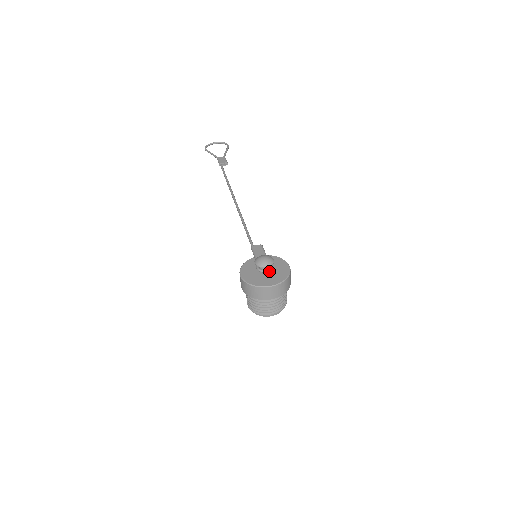
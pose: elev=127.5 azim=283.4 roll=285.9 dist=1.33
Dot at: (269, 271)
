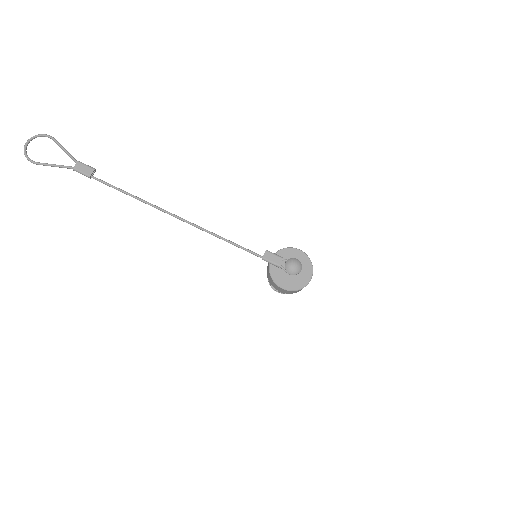
Dot at: occluded
